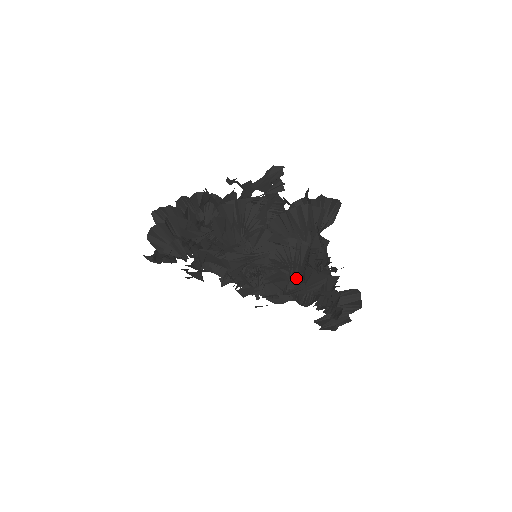
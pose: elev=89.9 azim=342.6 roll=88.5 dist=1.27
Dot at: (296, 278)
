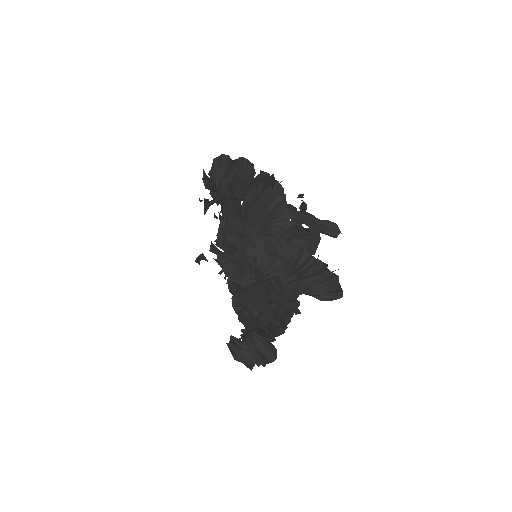
Dot at: (250, 284)
